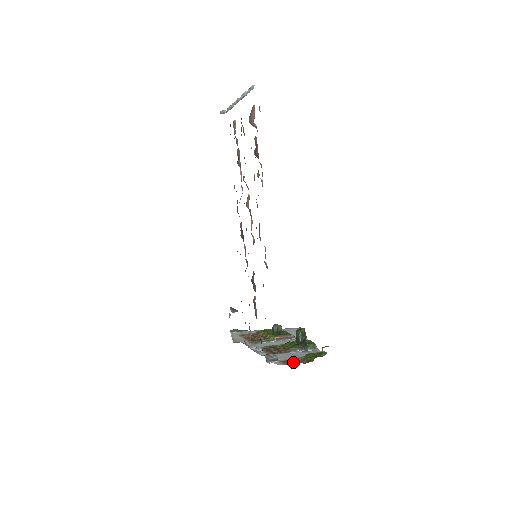
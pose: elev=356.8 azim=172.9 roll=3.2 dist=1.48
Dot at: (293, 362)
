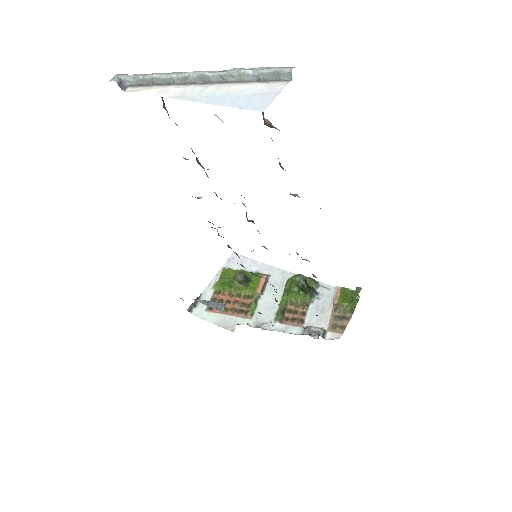
Dot at: (341, 323)
